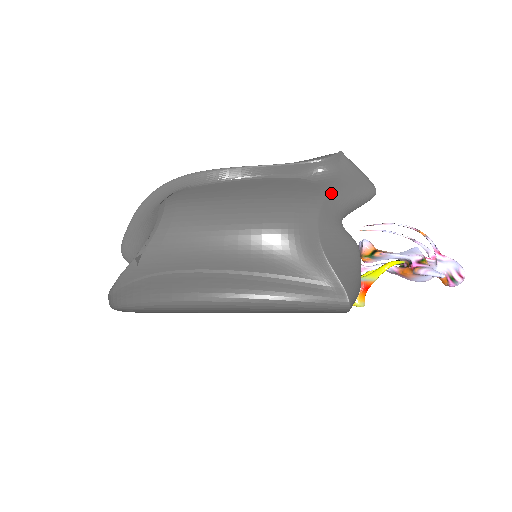
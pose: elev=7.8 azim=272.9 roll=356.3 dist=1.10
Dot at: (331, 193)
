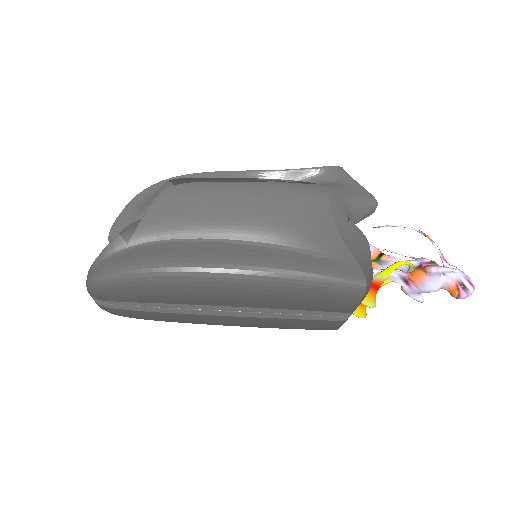
Dot at: (338, 188)
